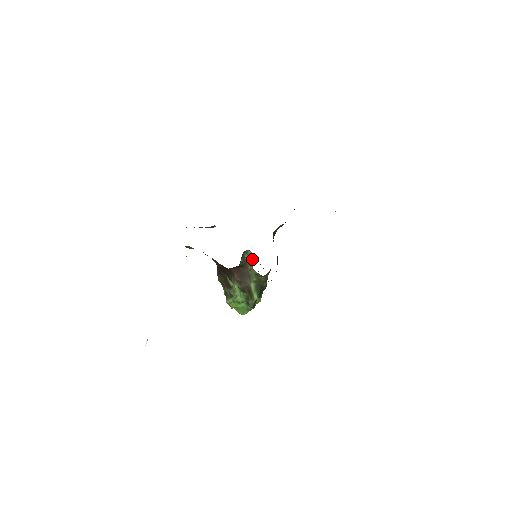
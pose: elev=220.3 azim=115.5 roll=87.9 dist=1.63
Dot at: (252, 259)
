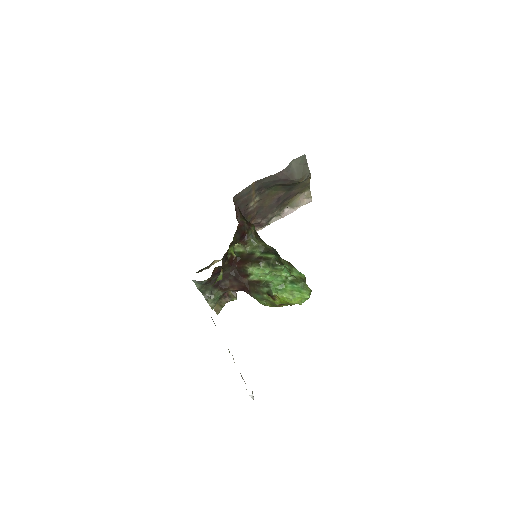
Dot at: (240, 246)
